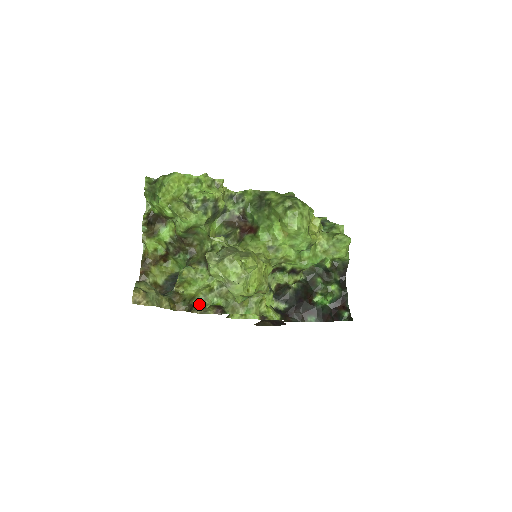
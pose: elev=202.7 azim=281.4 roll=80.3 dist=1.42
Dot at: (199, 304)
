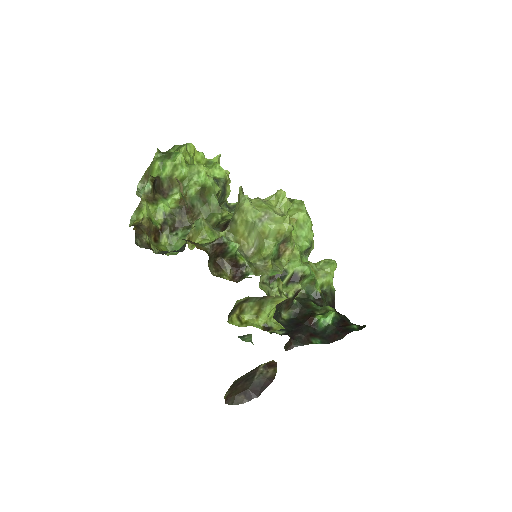
Dot at: (228, 241)
